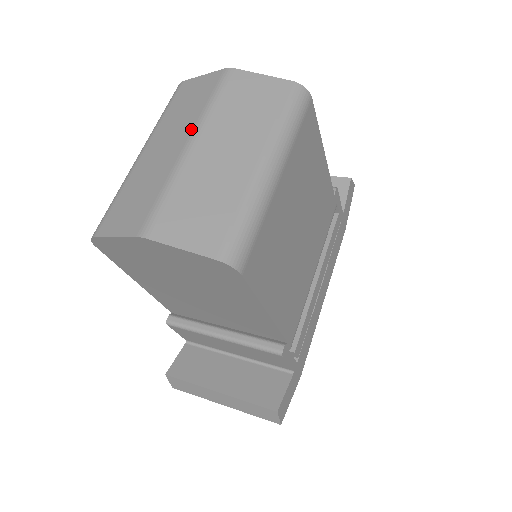
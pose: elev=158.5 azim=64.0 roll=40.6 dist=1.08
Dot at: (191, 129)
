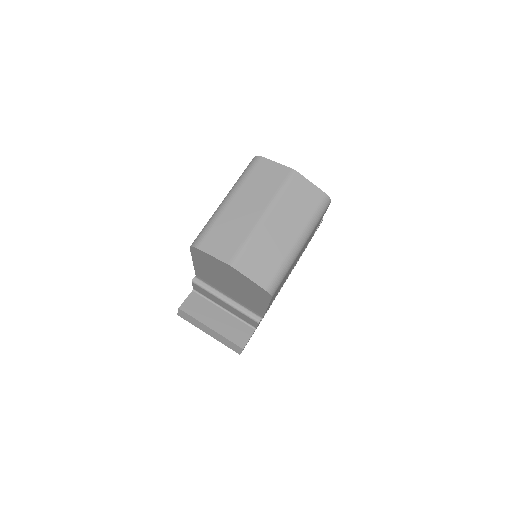
Dot at: (266, 205)
